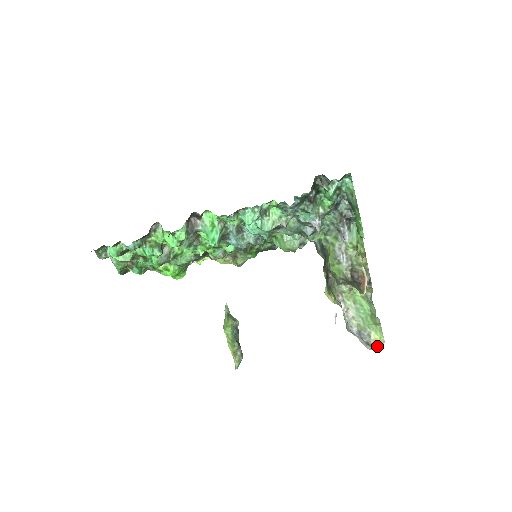
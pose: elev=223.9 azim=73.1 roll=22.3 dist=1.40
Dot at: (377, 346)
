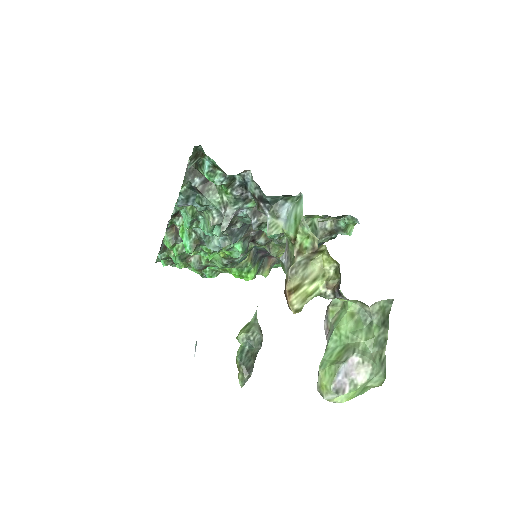
Dot at: (327, 398)
